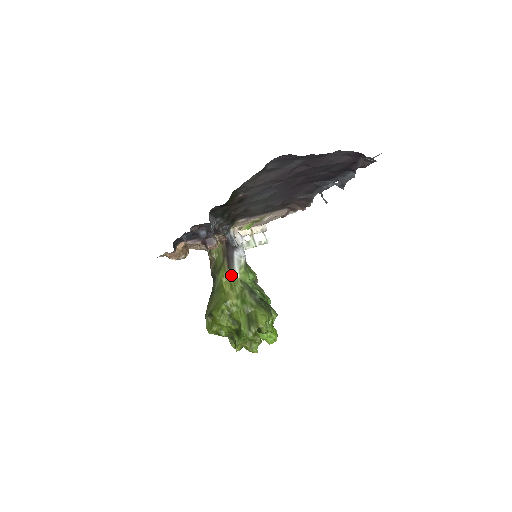
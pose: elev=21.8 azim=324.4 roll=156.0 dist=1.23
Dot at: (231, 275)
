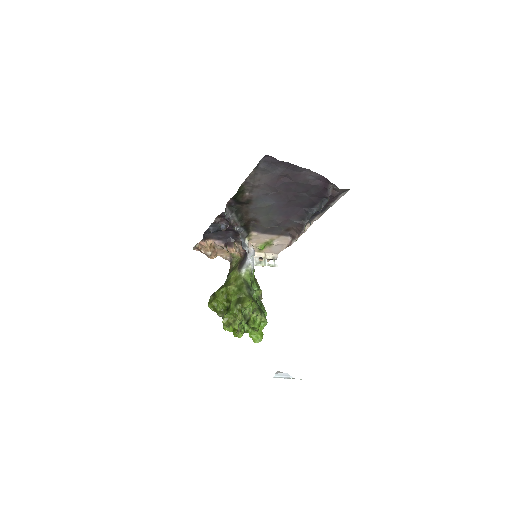
Dot at: (238, 274)
